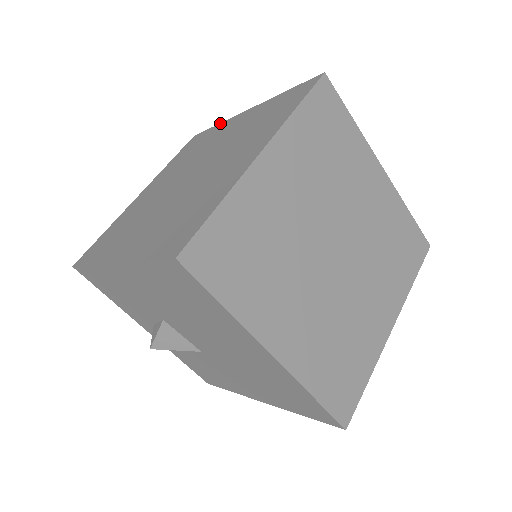
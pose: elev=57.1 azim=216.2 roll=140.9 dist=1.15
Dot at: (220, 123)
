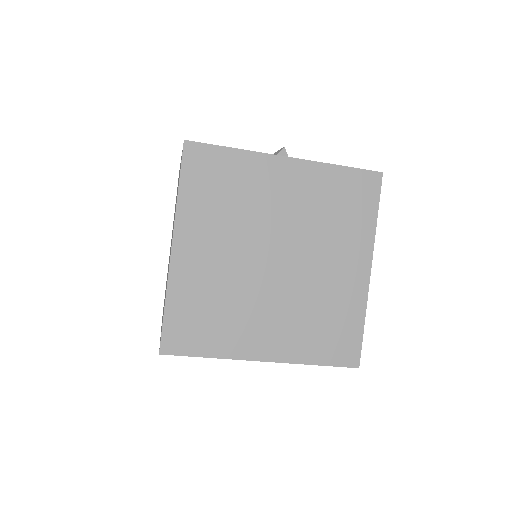
Dot at: occluded
